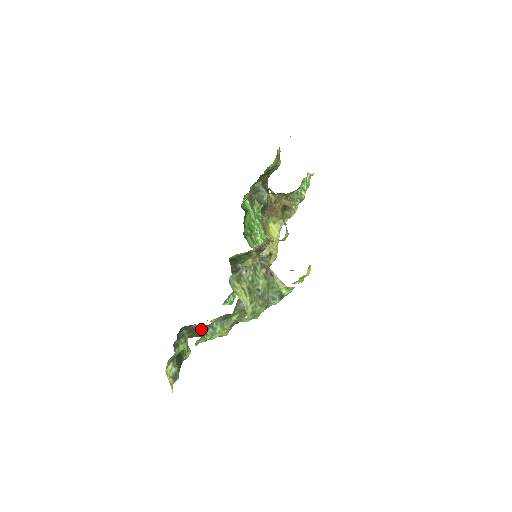
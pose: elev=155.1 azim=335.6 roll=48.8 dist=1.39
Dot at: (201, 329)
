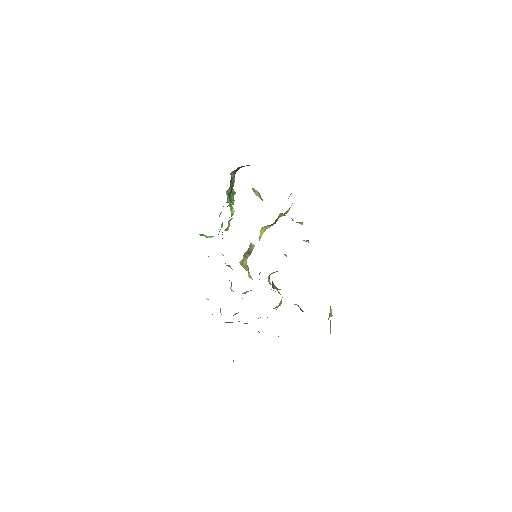
Dot at: occluded
